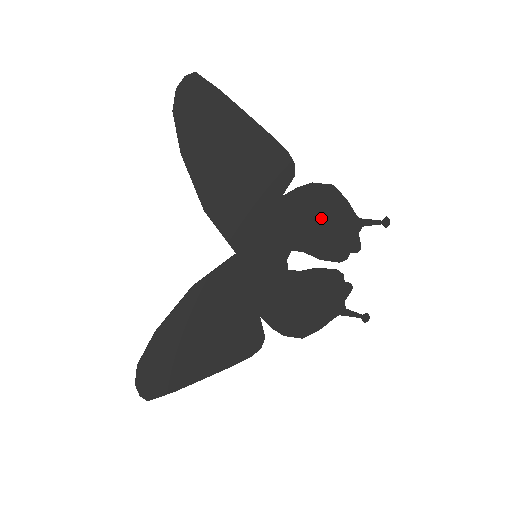
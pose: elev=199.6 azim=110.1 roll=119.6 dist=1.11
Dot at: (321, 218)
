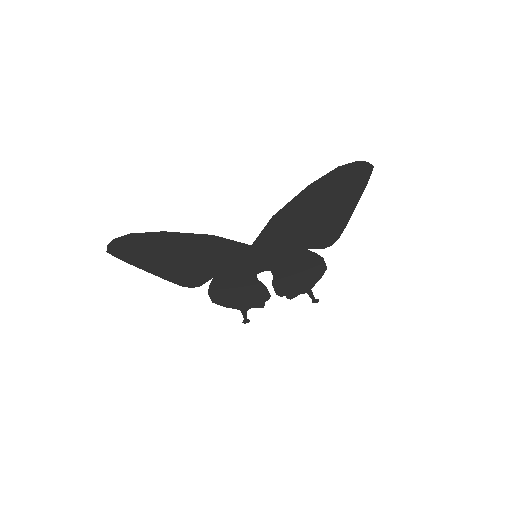
Dot at: (301, 273)
